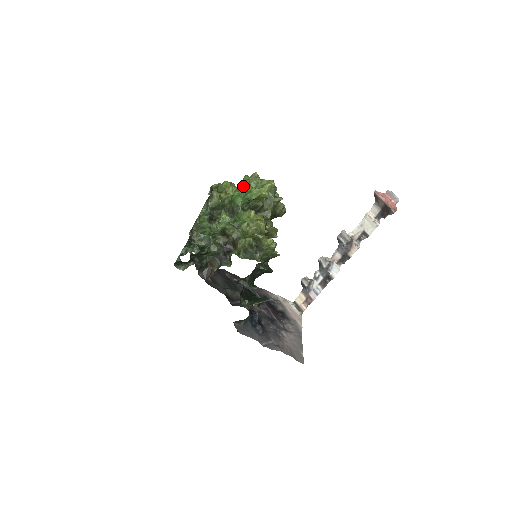
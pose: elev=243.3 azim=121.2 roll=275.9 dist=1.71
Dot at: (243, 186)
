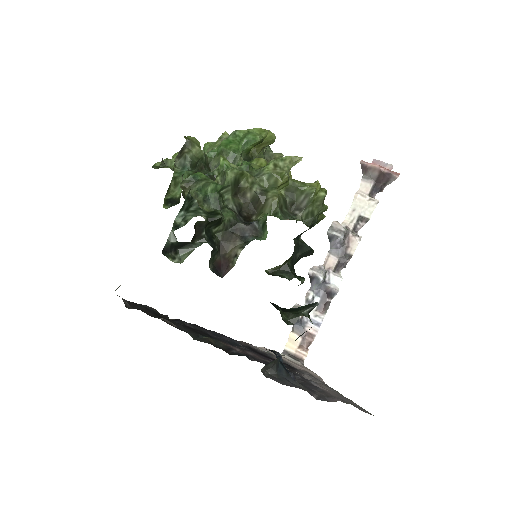
Dot at: occluded
